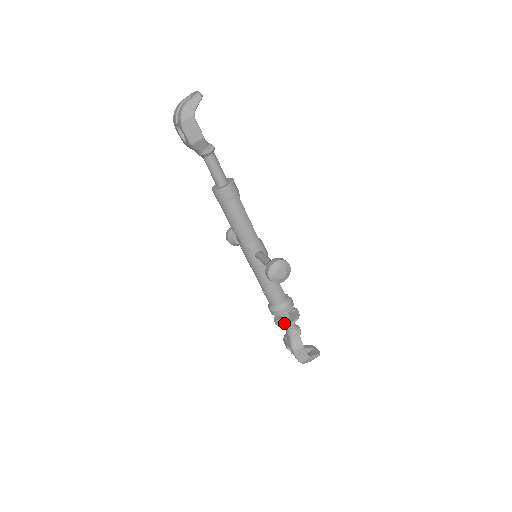
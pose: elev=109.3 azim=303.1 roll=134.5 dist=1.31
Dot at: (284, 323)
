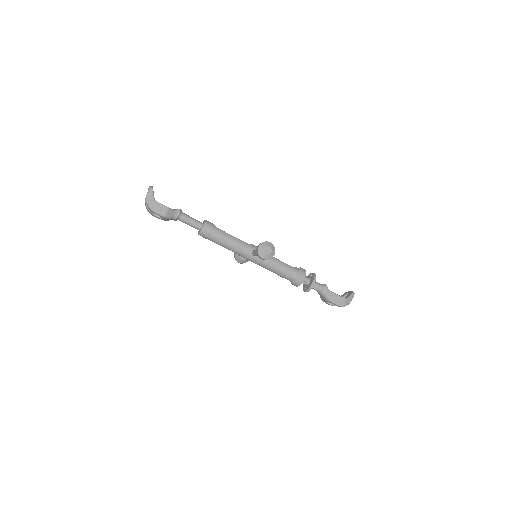
Dot at: (309, 287)
